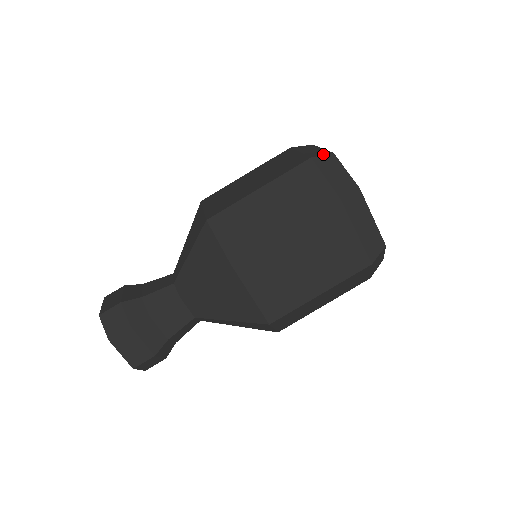
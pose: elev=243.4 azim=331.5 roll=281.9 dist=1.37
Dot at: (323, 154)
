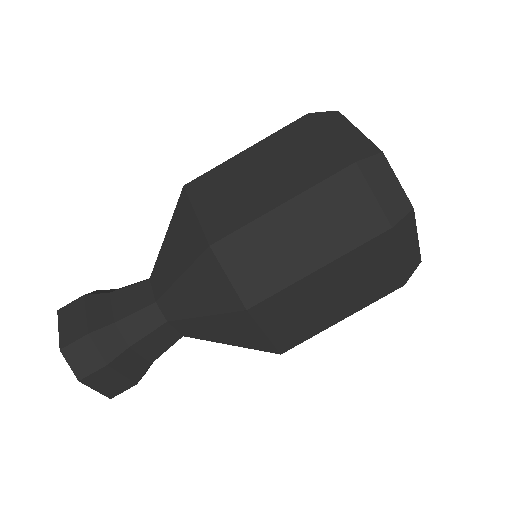
Dot at: (369, 154)
